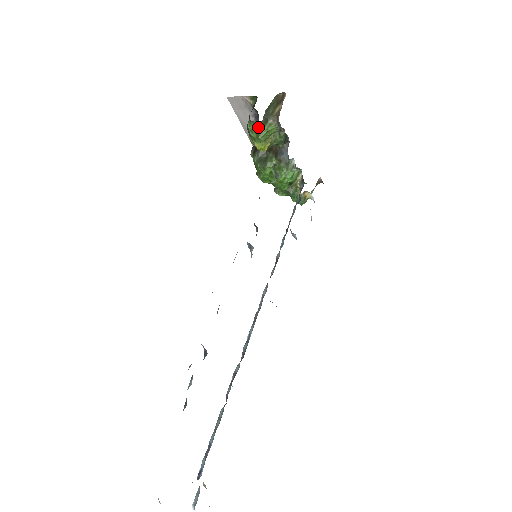
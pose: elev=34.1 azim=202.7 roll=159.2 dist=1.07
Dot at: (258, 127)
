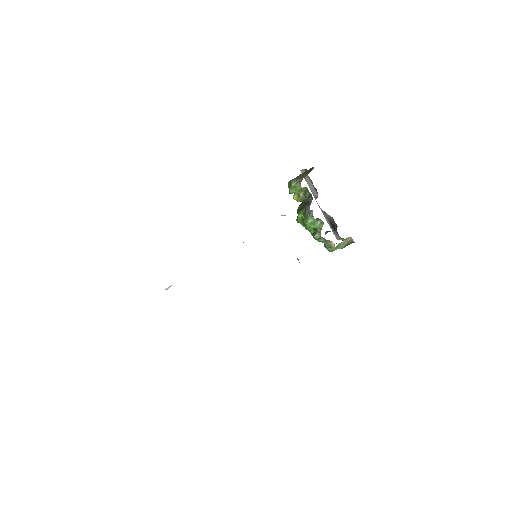
Dot at: (290, 184)
